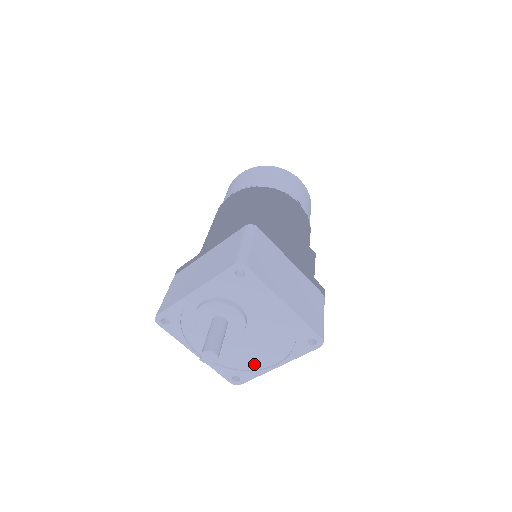
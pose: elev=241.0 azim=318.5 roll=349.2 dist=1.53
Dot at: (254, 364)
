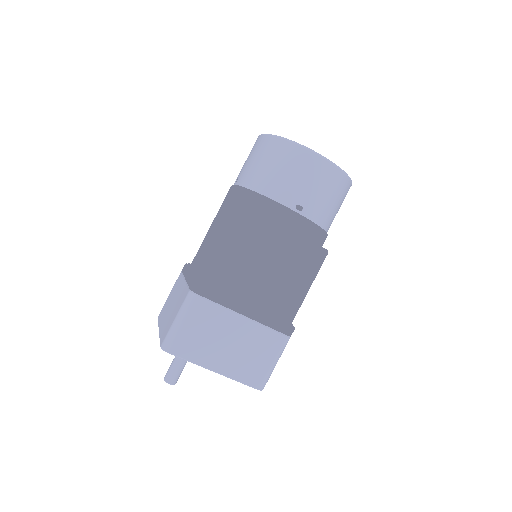
Dot at: occluded
